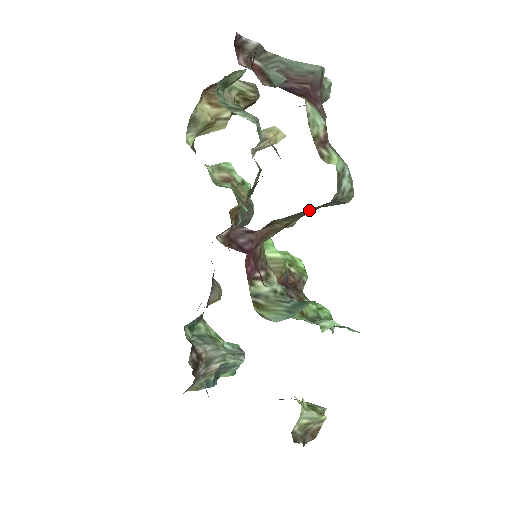
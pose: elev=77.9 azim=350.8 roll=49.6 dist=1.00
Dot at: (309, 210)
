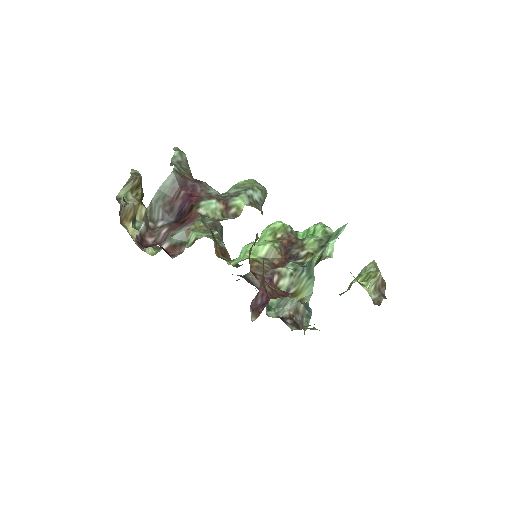
Dot at: occluded
